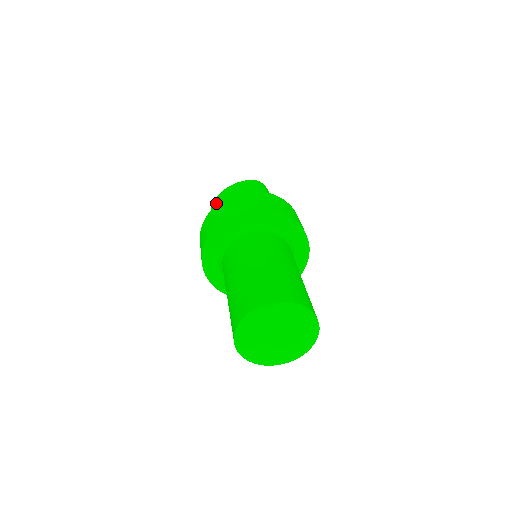
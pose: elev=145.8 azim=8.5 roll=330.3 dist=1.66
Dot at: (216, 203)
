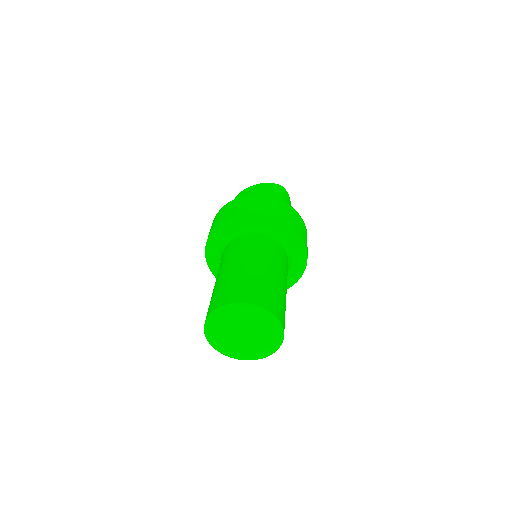
Dot at: occluded
